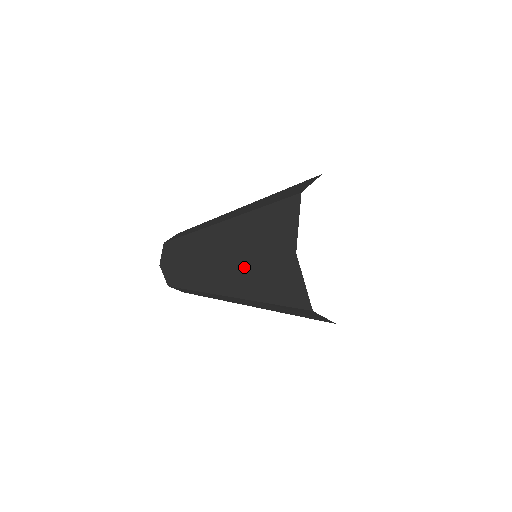
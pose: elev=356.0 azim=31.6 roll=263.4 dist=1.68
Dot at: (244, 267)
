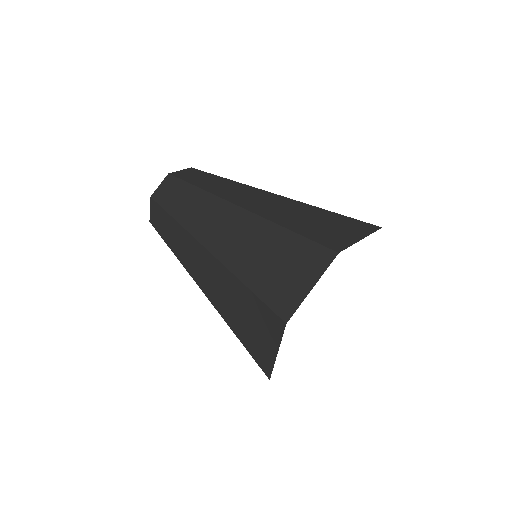
Dot at: (228, 281)
